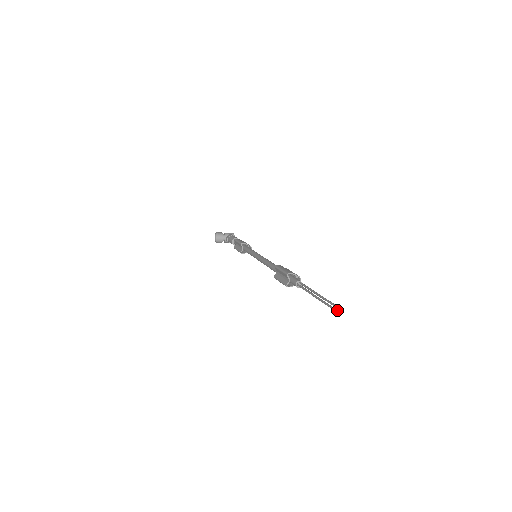
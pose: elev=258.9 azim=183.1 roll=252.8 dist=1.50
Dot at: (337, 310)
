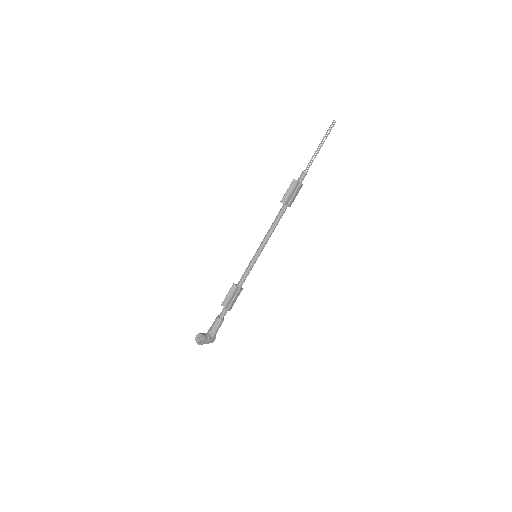
Dot at: (334, 122)
